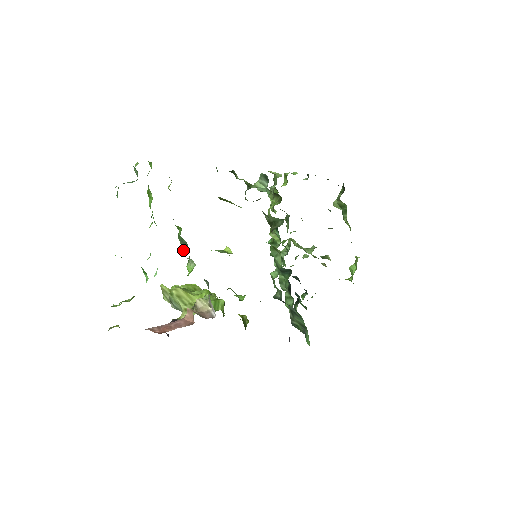
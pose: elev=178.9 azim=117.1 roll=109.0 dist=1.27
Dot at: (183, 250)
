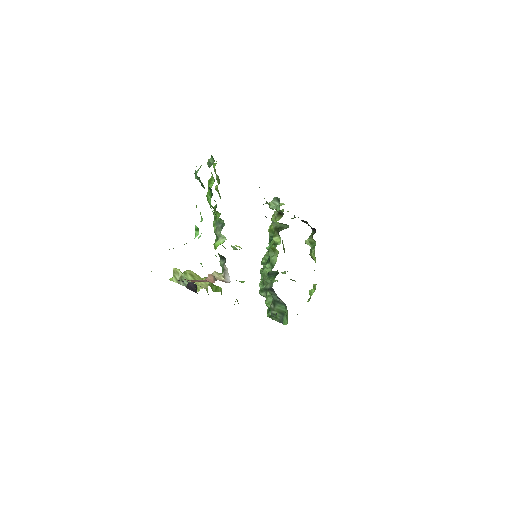
Dot at: (219, 228)
